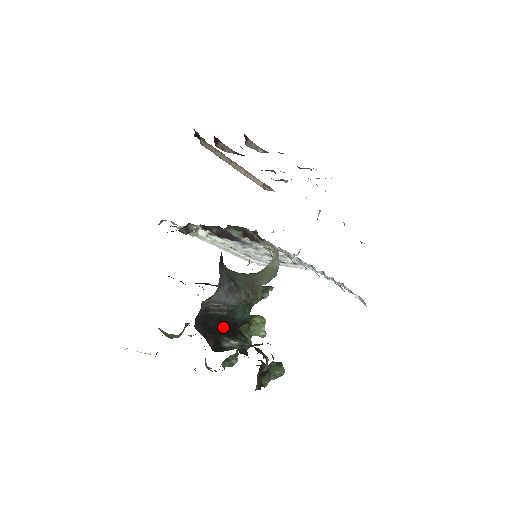
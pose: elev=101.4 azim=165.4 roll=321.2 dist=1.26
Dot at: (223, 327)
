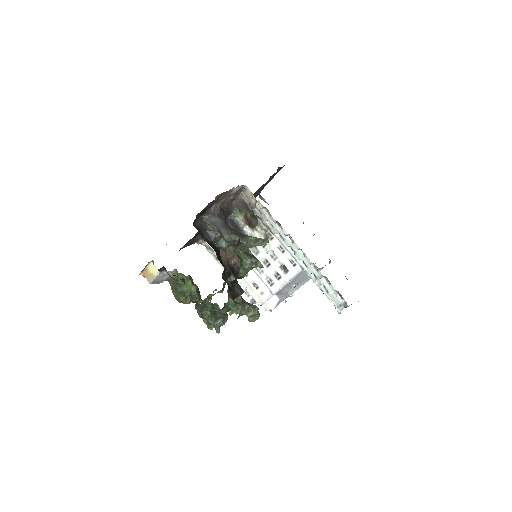
Dot at: (214, 250)
